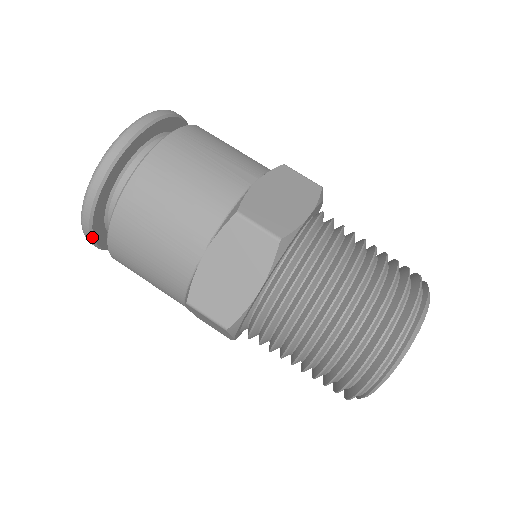
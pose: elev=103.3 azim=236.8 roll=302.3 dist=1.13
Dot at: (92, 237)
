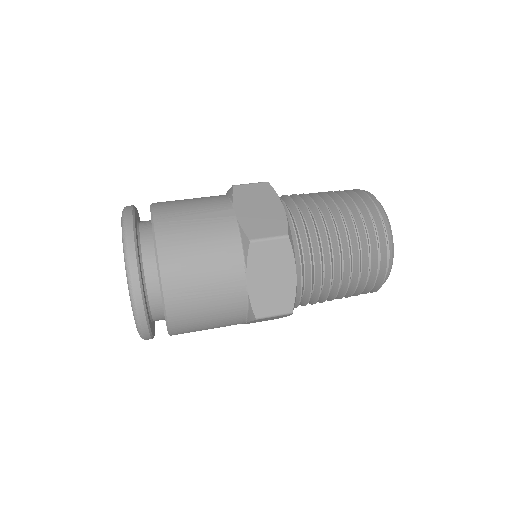
Dot at: (151, 334)
